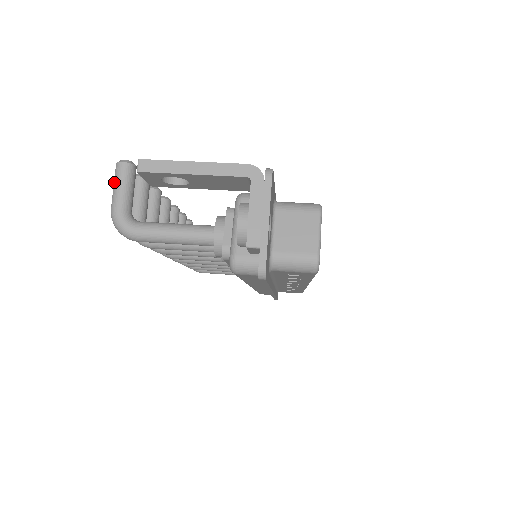
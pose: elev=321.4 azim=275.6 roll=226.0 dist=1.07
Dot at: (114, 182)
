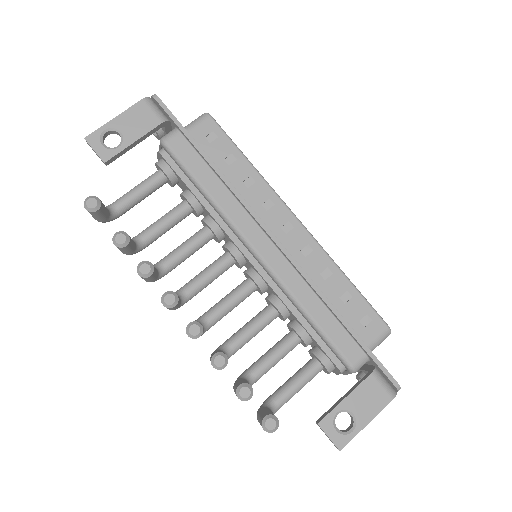
Dot at: occluded
